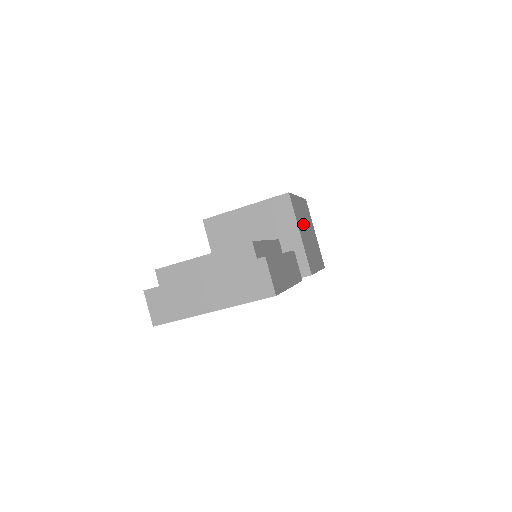
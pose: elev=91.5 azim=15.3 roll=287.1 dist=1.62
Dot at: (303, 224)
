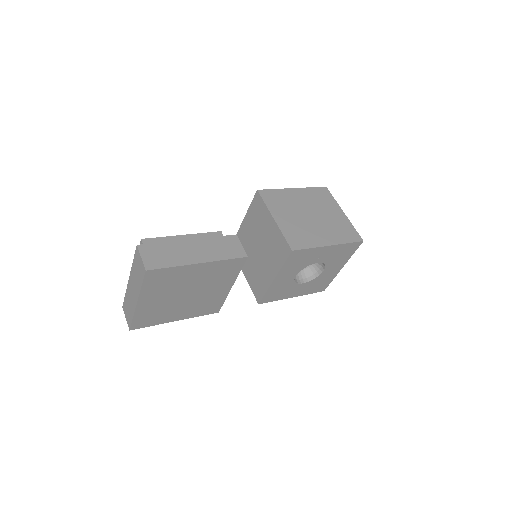
Dot at: (294, 210)
